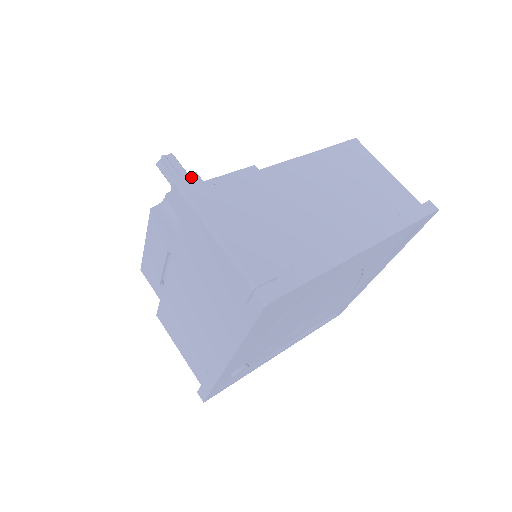
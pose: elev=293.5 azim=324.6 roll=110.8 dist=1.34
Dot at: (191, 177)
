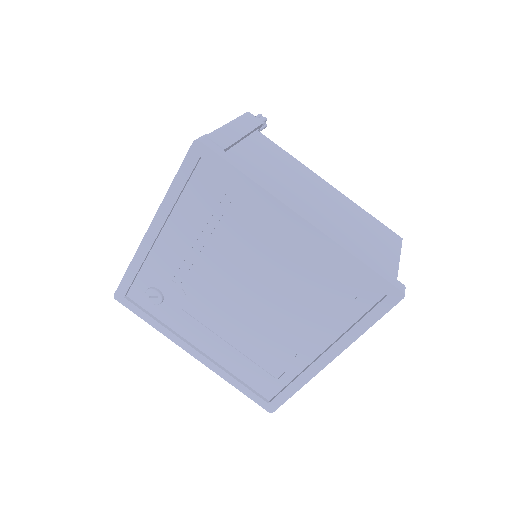
Dot at: (258, 119)
